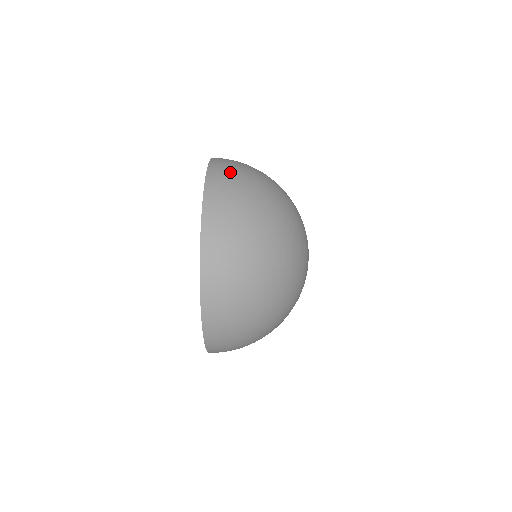
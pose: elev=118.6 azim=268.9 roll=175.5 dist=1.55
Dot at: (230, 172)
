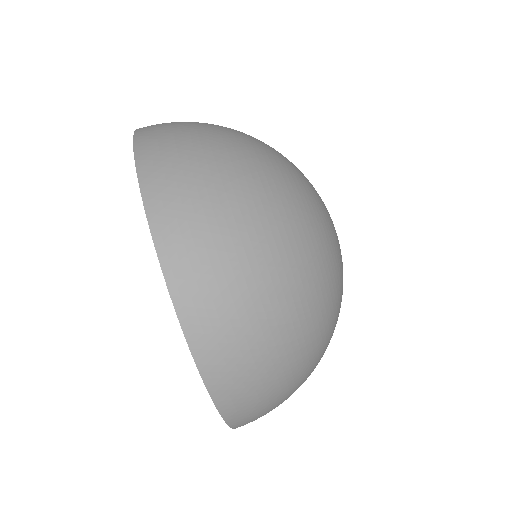
Dot at: (220, 298)
